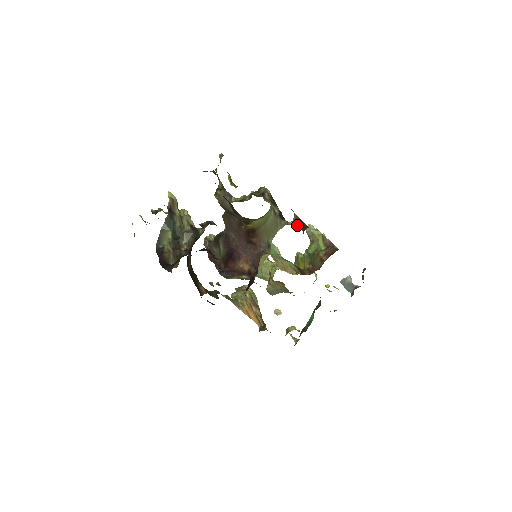
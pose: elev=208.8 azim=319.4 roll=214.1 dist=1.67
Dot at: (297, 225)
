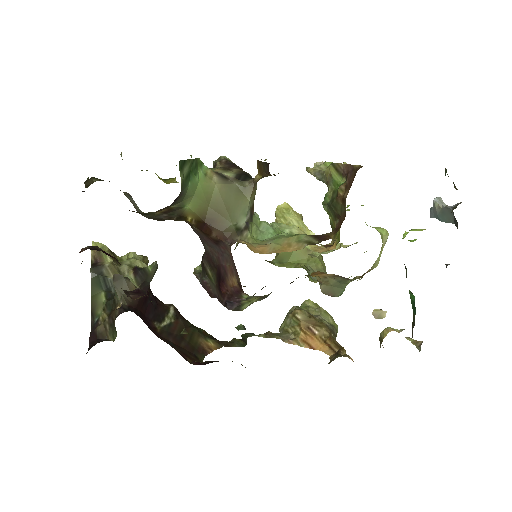
Dot at: (263, 173)
